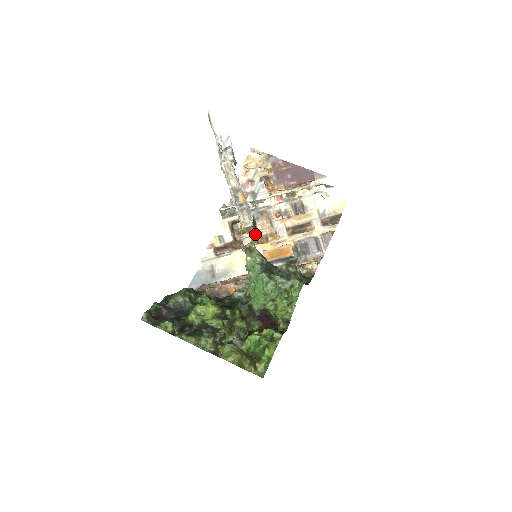
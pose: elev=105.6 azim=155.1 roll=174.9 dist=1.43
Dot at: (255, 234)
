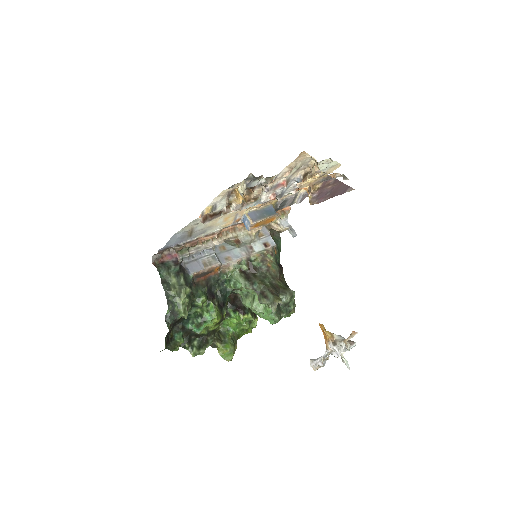
Dot at: (246, 192)
